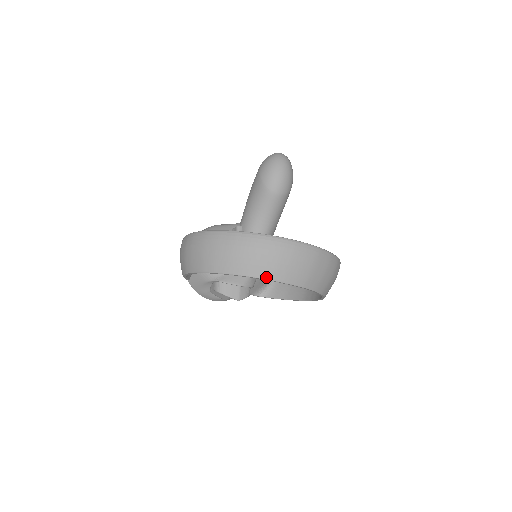
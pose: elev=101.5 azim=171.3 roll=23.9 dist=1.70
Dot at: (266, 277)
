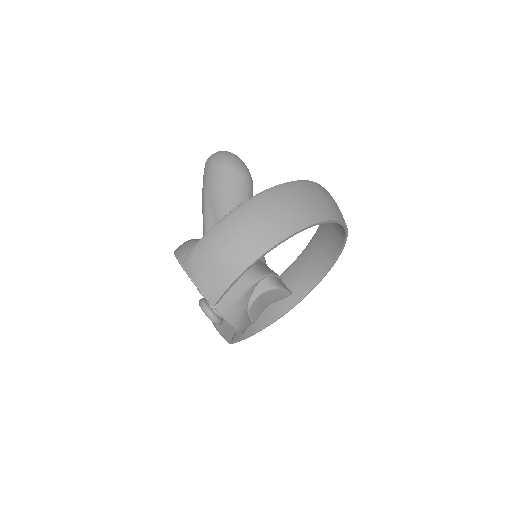
Dot at: (343, 220)
